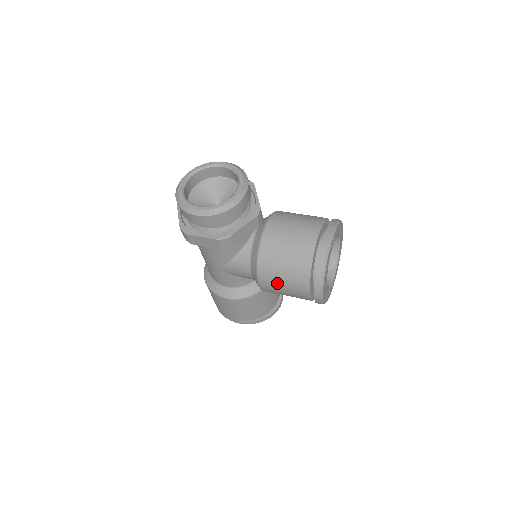
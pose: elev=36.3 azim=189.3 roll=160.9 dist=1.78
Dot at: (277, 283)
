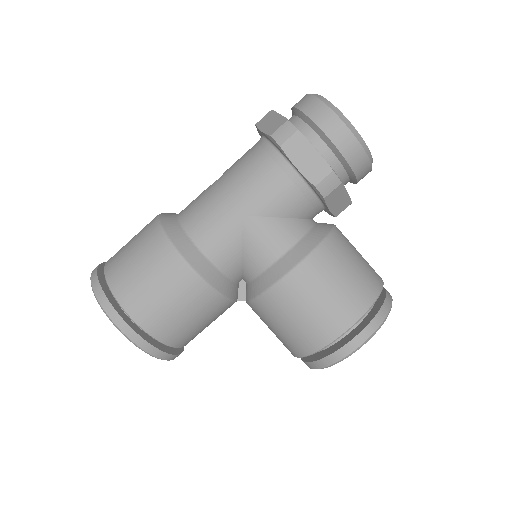
Dot at: (322, 286)
